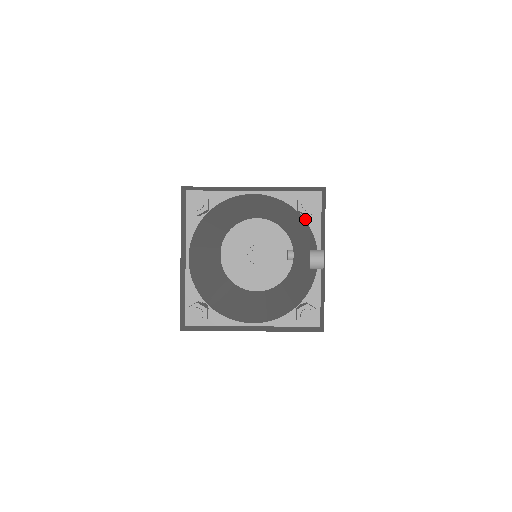
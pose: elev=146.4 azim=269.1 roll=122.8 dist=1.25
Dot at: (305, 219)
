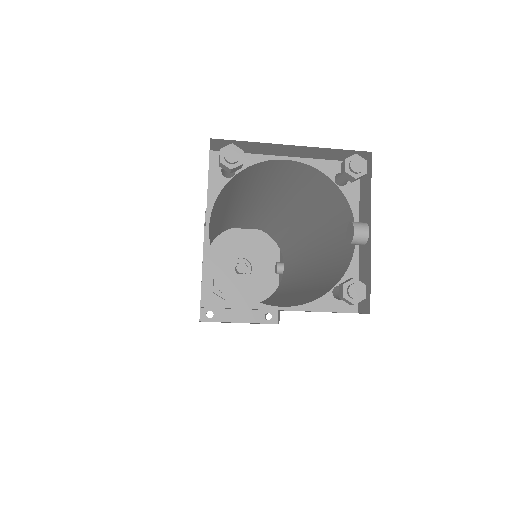
Dot at: (342, 191)
